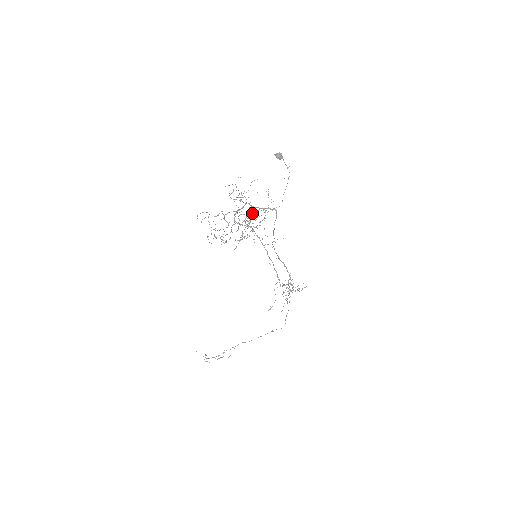
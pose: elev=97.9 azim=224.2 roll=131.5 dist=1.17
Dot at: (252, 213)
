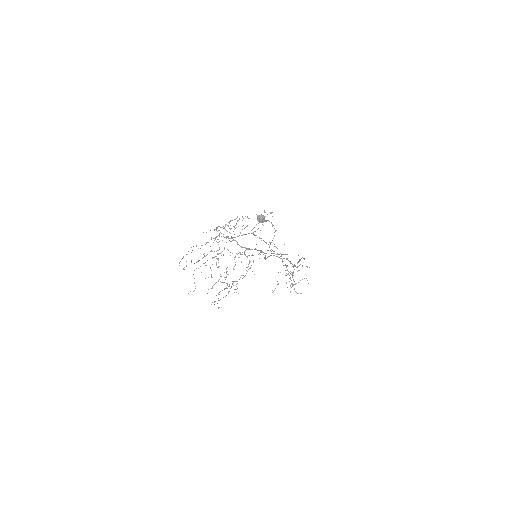
Dot at: (238, 253)
